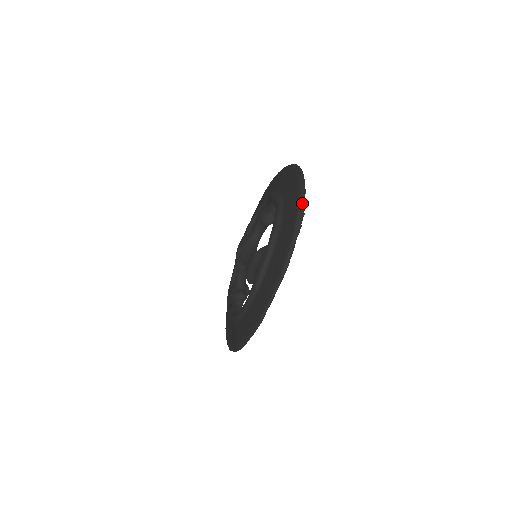
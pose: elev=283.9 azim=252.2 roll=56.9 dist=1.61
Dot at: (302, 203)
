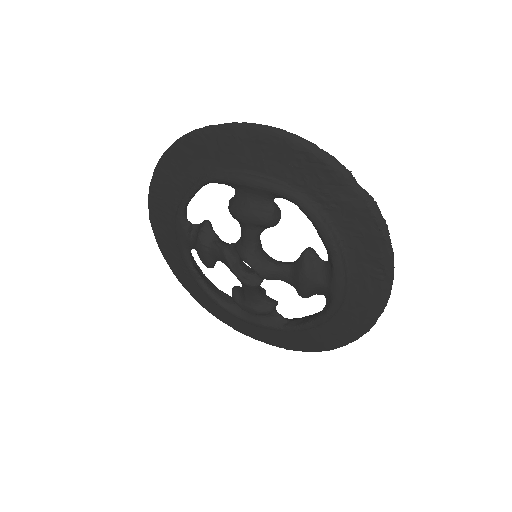
Dot at: (362, 191)
